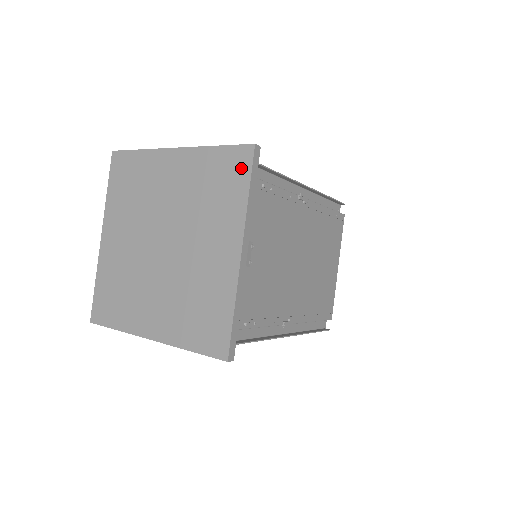
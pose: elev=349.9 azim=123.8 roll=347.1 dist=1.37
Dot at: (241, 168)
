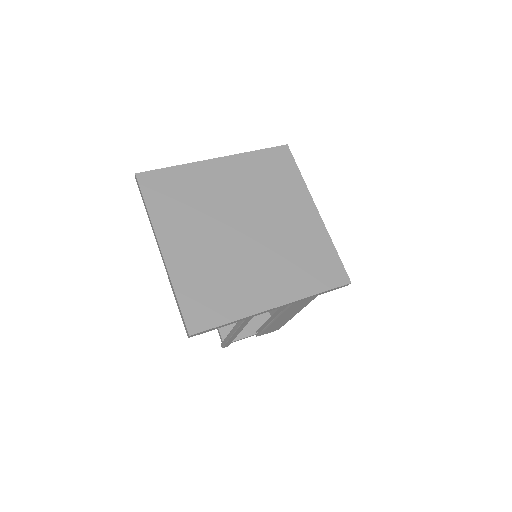
Dot at: (286, 160)
